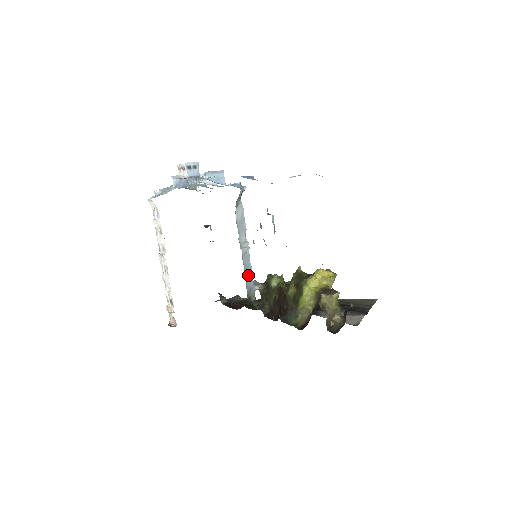
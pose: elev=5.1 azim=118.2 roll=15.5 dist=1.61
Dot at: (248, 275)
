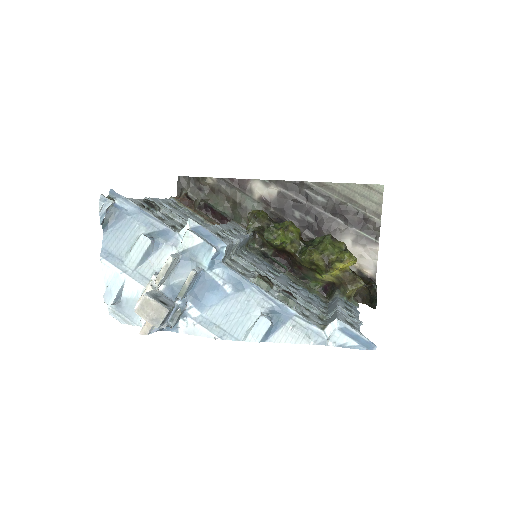
Dot at: (243, 244)
